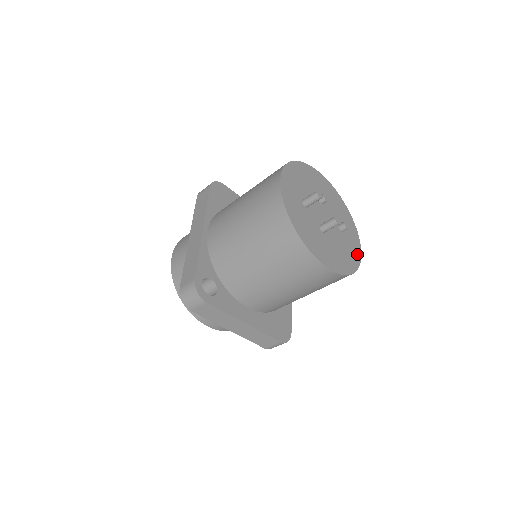
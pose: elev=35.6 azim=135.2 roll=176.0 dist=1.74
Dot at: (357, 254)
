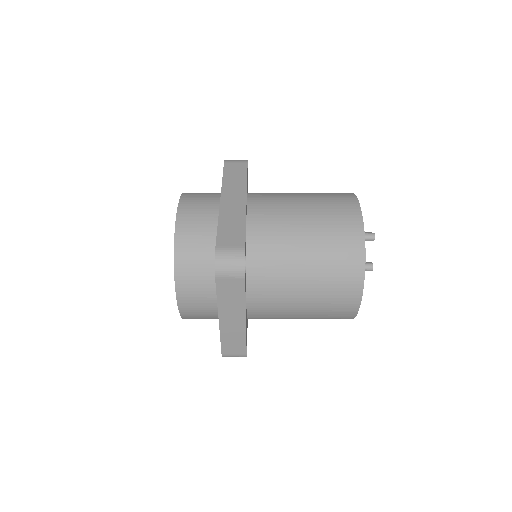
Dot at: occluded
